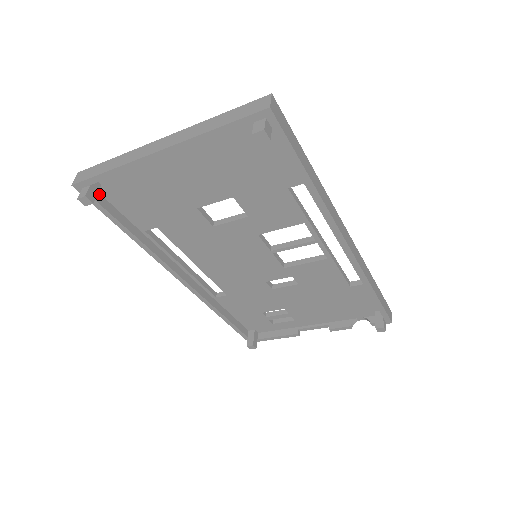
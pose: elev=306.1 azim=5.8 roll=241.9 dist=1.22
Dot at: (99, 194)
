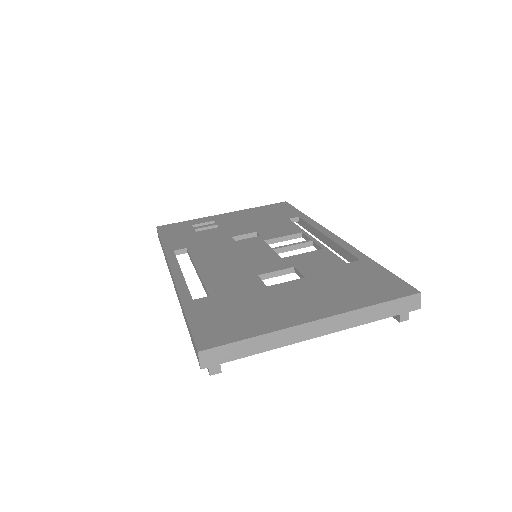
Dot at: occluded
